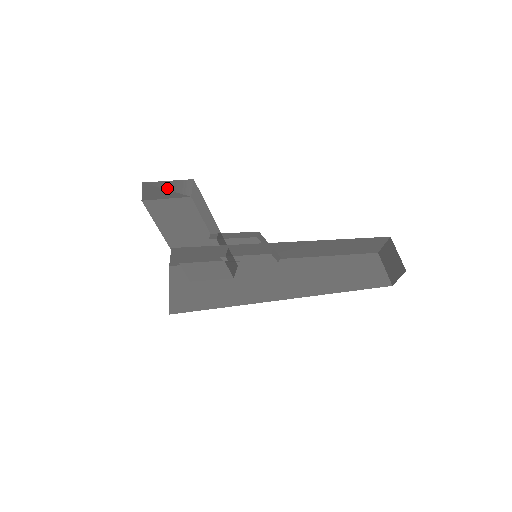
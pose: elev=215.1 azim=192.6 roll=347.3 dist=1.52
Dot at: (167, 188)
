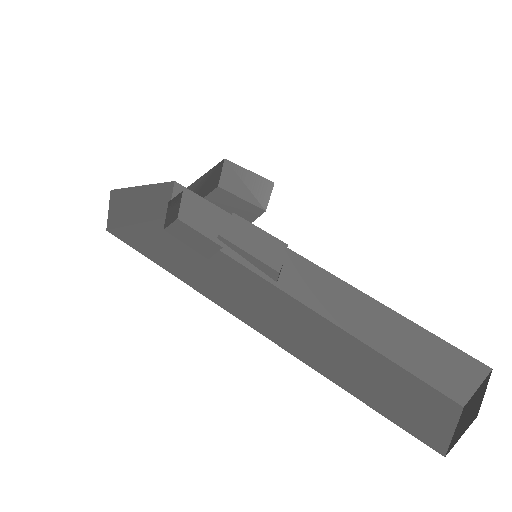
Dot at: (246, 182)
